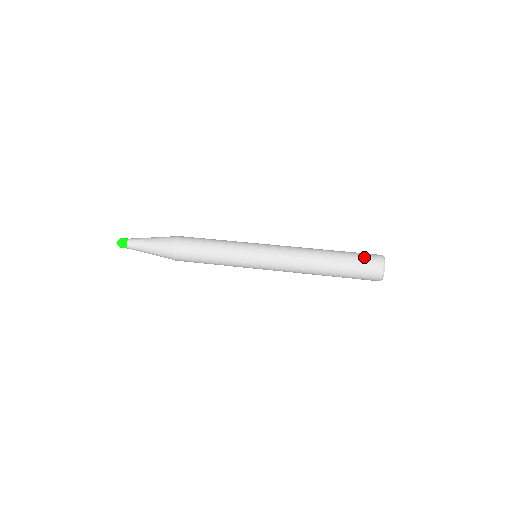
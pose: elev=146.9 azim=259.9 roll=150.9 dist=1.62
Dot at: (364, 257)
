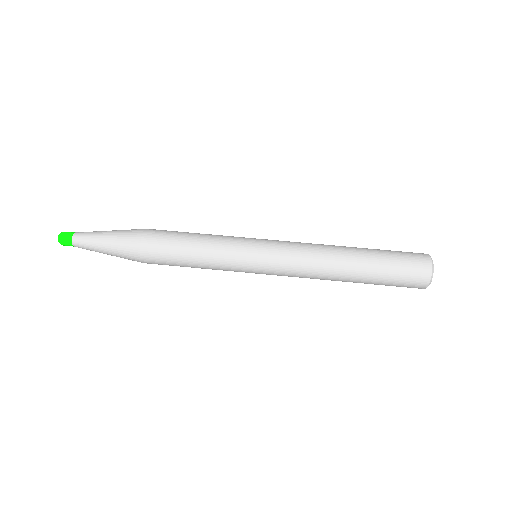
Dot at: (404, 253)
